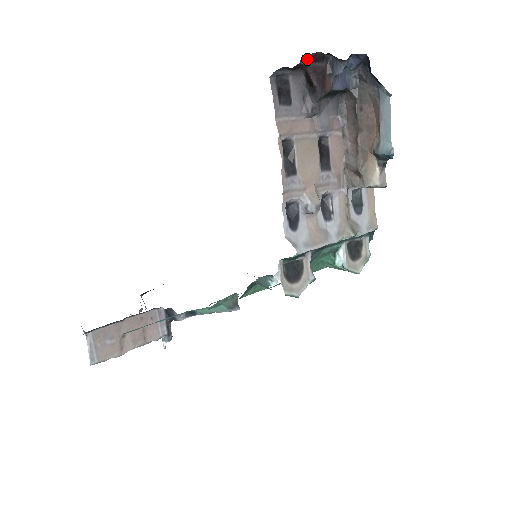
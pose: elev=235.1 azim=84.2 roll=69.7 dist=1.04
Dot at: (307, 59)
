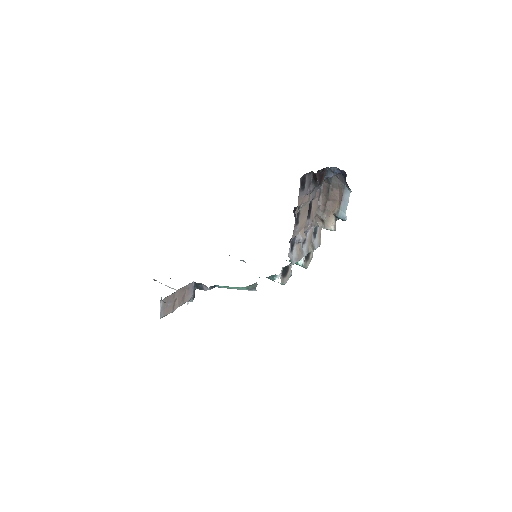
Dot at: (319, 171)
